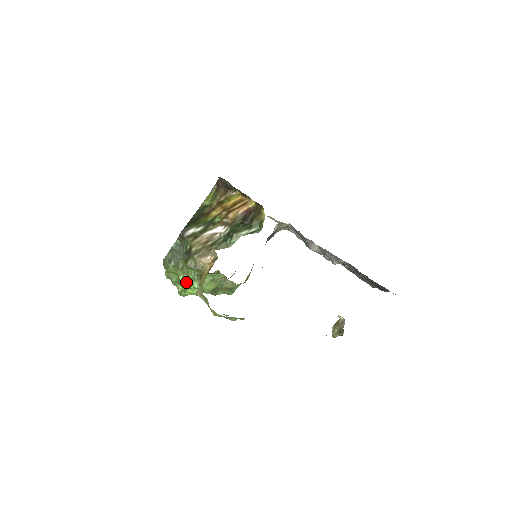
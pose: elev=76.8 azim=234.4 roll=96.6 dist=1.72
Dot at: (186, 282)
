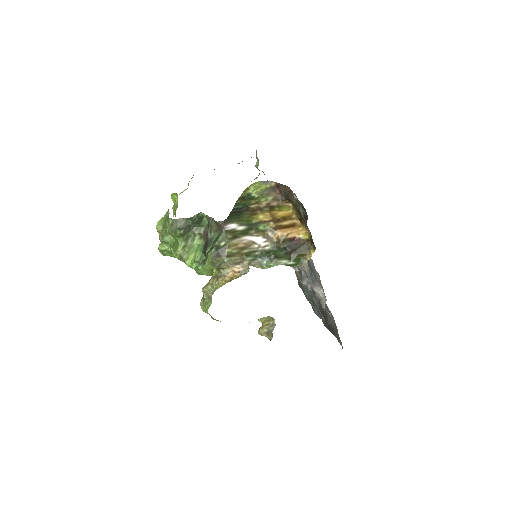
Dot at: (184, 255)
